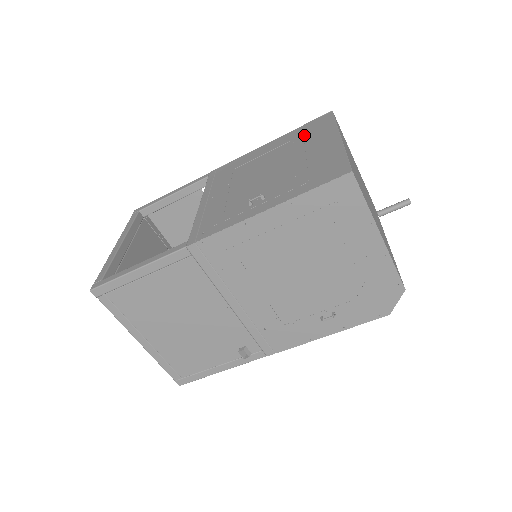
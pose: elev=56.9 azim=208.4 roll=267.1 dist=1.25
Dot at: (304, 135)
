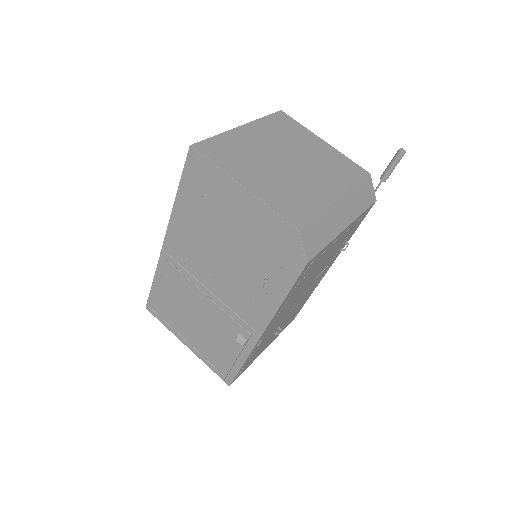
Dot at: occluded
